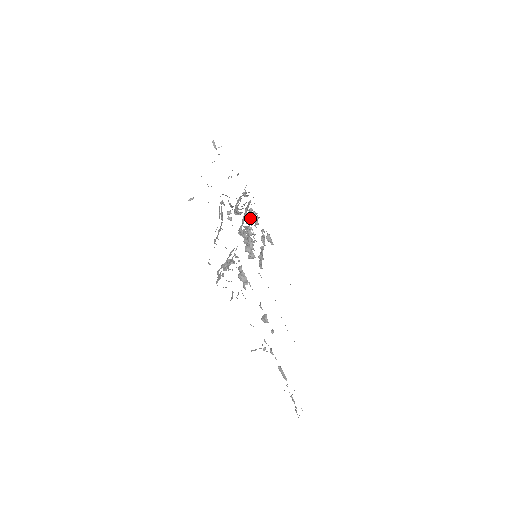
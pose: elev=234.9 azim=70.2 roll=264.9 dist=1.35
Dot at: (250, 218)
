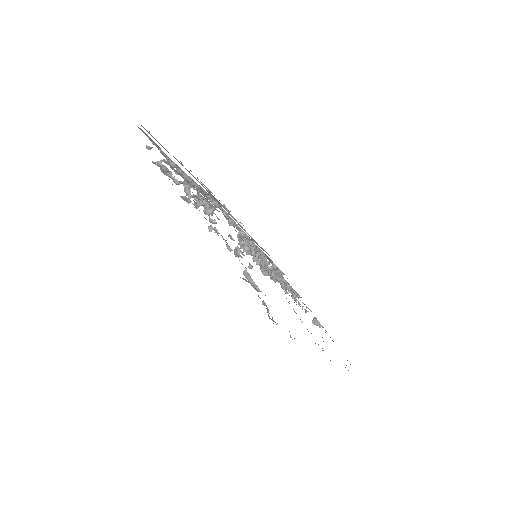
Dot at: occluded
